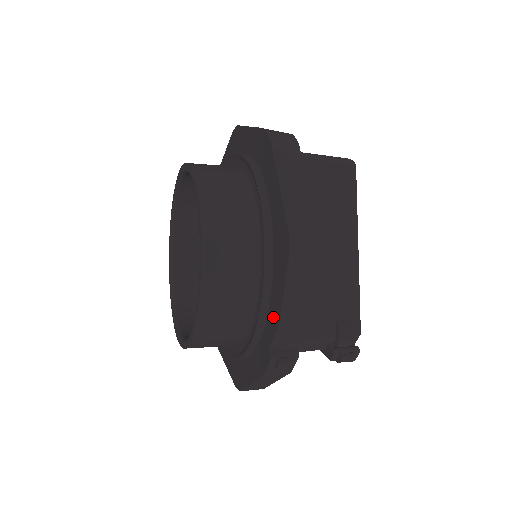
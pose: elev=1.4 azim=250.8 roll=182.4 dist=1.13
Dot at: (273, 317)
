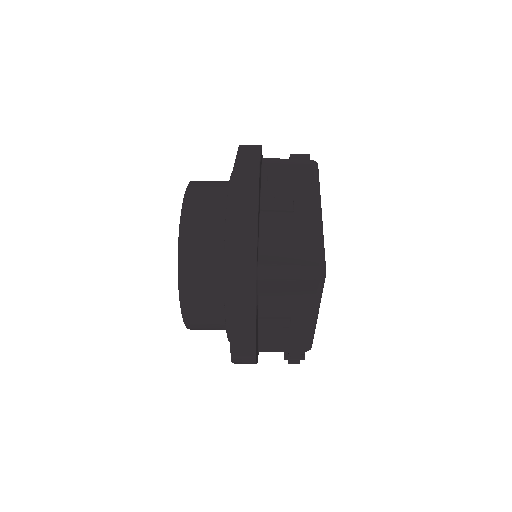
Dot at: occluded
